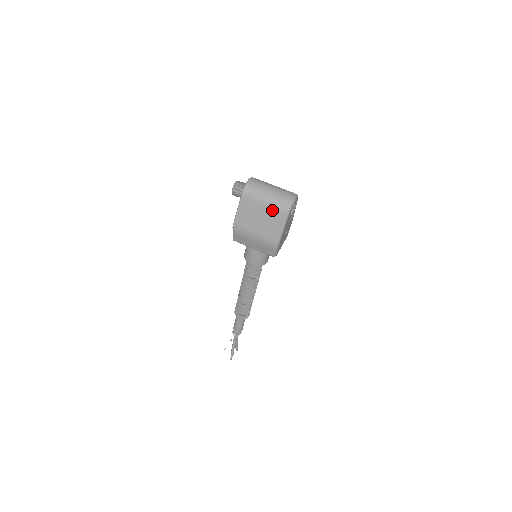
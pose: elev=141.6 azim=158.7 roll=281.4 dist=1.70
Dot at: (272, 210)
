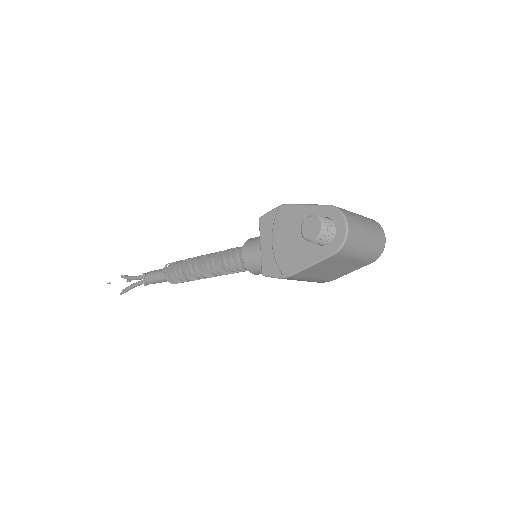
Dot at: (358, 263)
